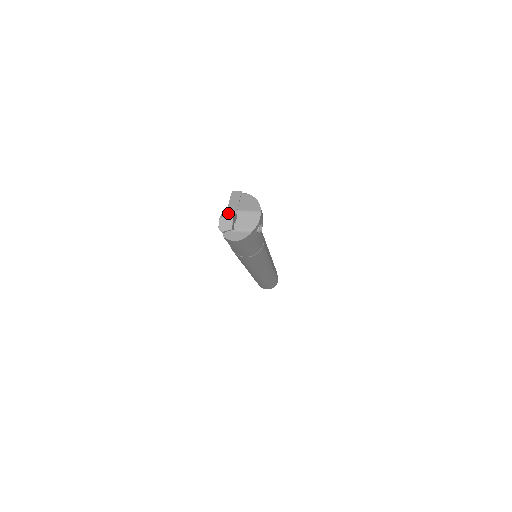
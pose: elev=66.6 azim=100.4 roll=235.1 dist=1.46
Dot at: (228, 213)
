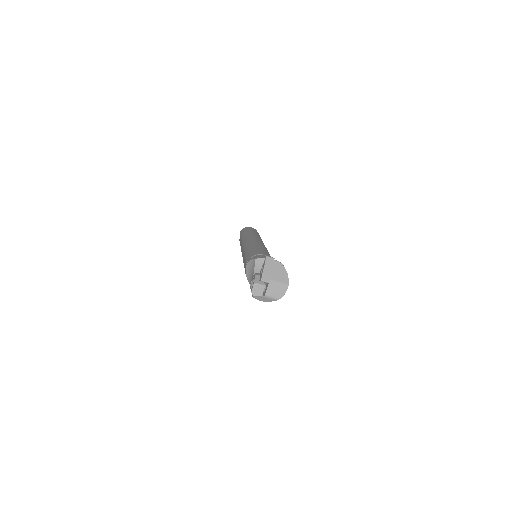
Dot at: (261, 281)
